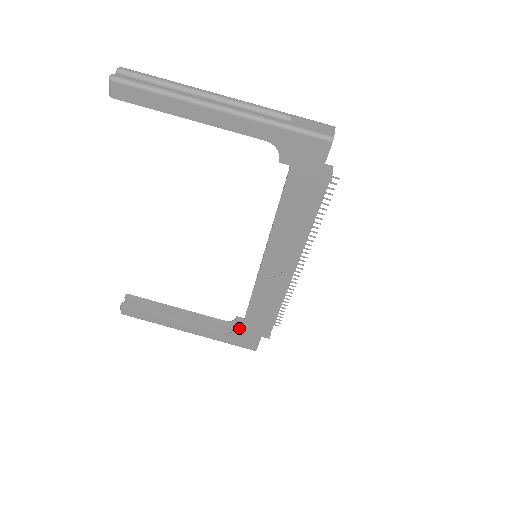
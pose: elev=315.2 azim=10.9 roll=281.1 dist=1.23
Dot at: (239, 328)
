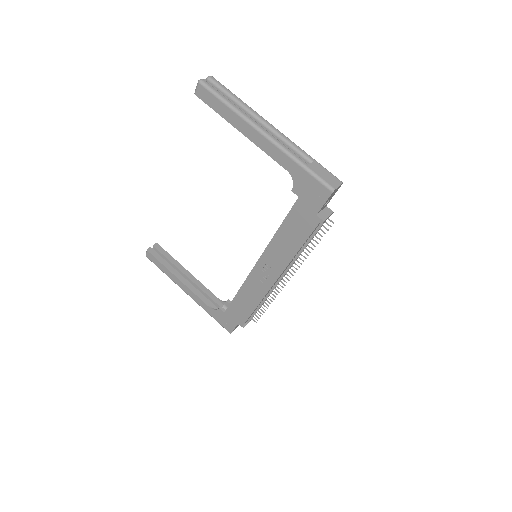
Dot at: occluded
